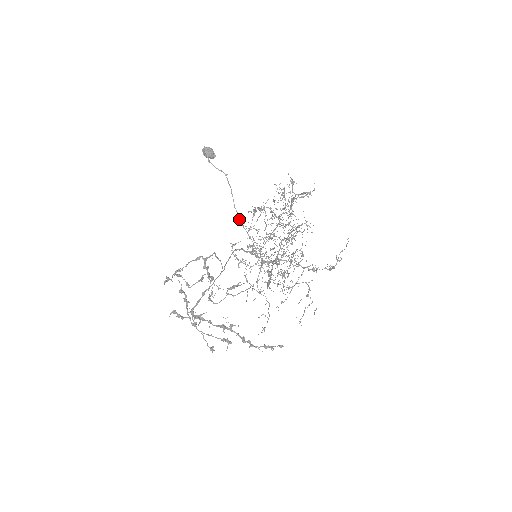
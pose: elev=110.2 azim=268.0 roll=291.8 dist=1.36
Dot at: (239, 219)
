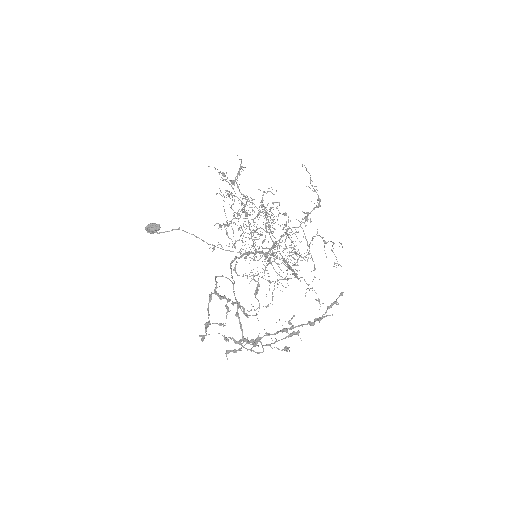
Dot at: occluded
